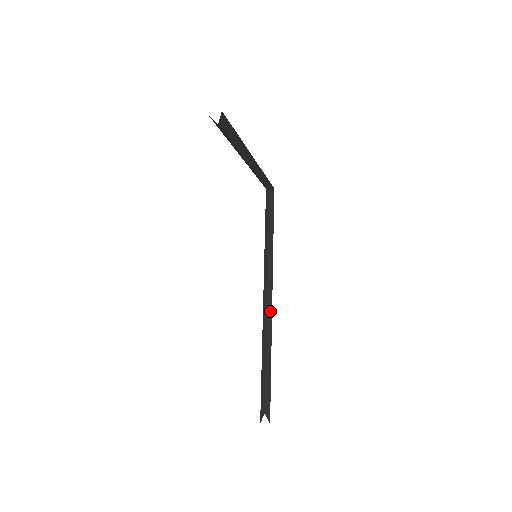
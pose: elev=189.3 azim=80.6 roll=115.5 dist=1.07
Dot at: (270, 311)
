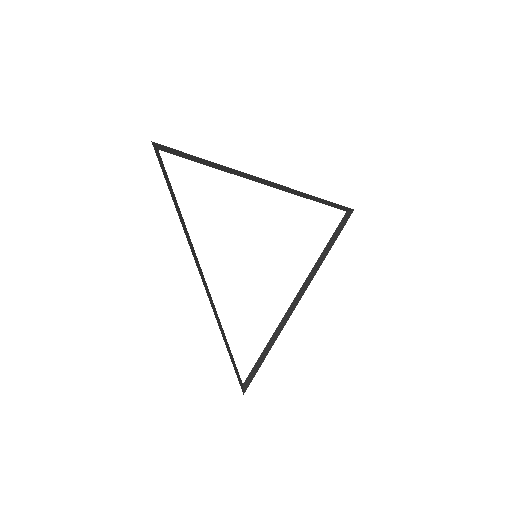
Dot at: (291, 312)
